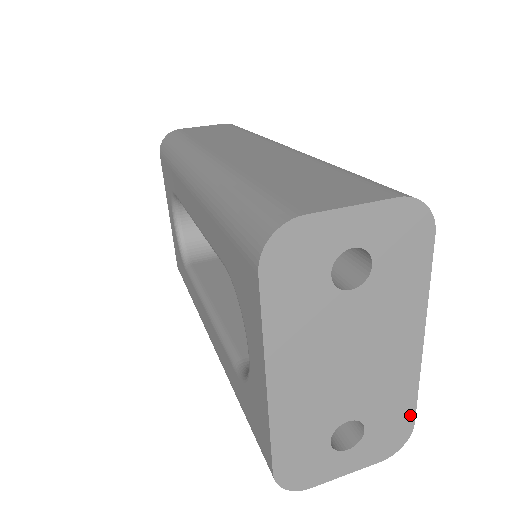
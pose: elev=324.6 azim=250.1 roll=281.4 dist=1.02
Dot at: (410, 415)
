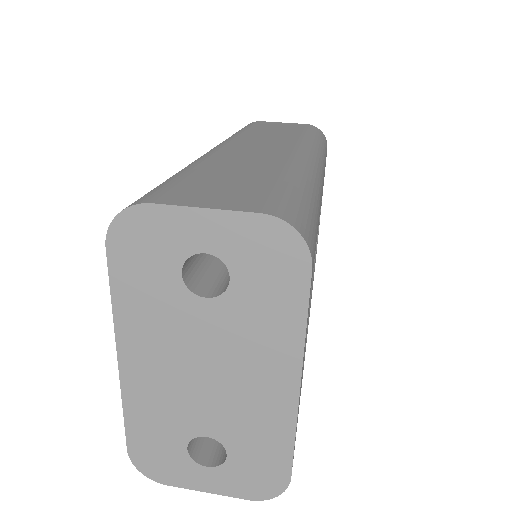
Dot at: (285, 466)
